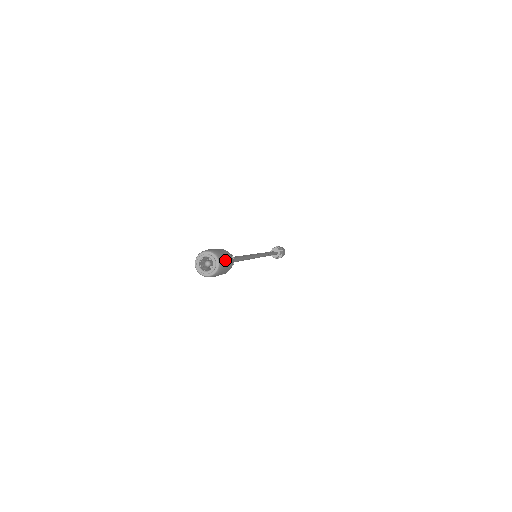
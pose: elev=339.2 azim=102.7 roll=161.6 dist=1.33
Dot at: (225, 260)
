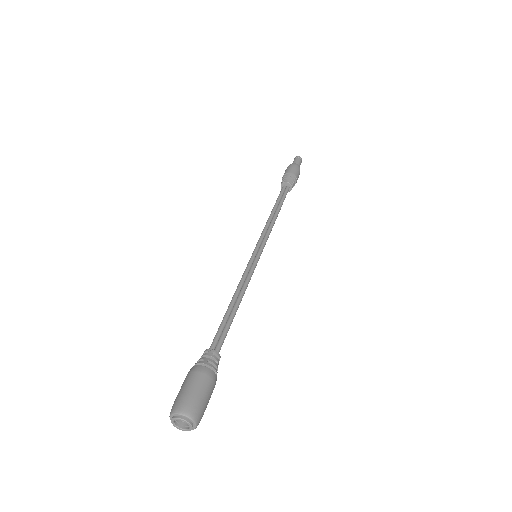
Dot at: (204, 405)
